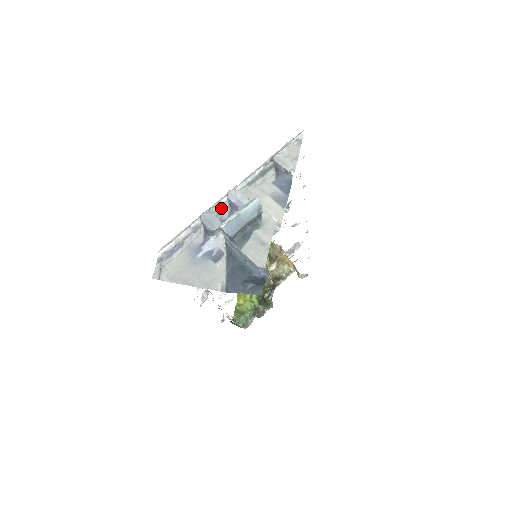
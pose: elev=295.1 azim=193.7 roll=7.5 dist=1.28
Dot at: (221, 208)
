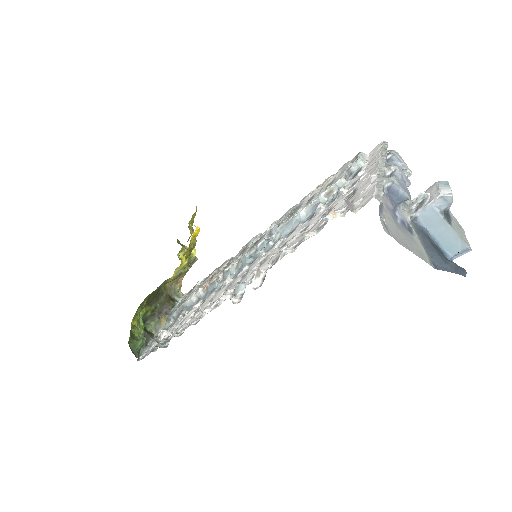
Dot at: occluded
